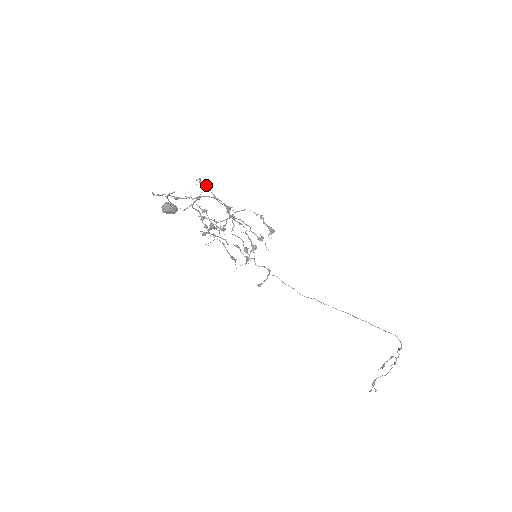
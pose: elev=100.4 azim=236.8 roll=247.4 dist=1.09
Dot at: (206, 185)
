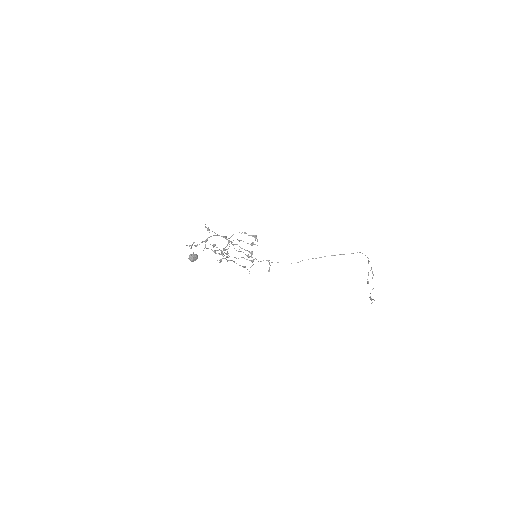
Dot at: (208, 228)
